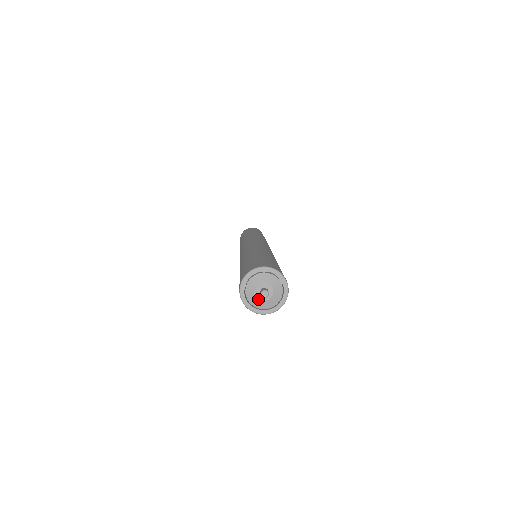
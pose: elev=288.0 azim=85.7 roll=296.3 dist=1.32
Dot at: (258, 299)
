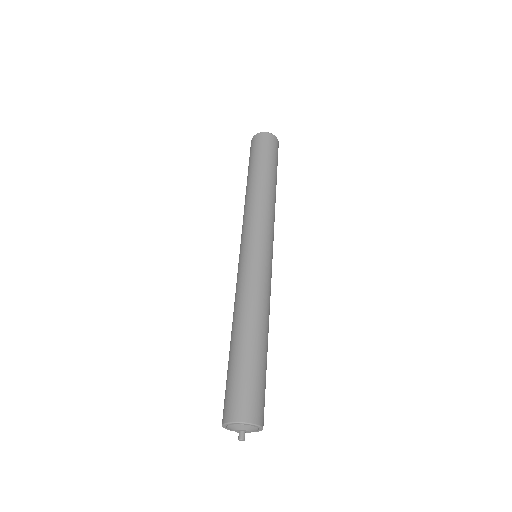
Dot at: occluded
